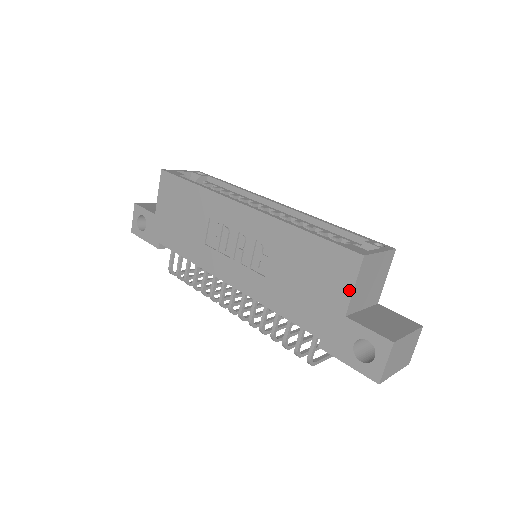
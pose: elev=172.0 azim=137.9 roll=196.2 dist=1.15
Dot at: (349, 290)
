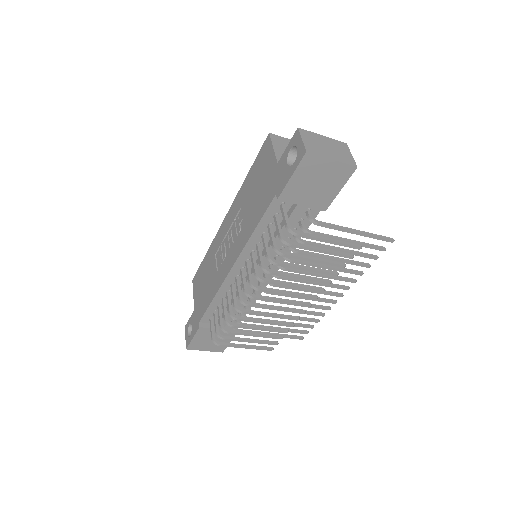
Dot at: (272, 153)
